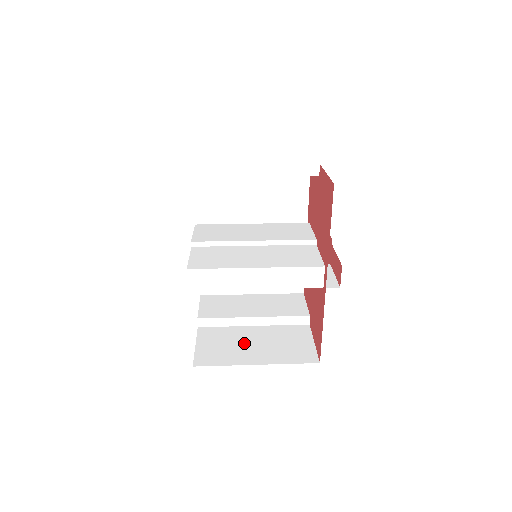
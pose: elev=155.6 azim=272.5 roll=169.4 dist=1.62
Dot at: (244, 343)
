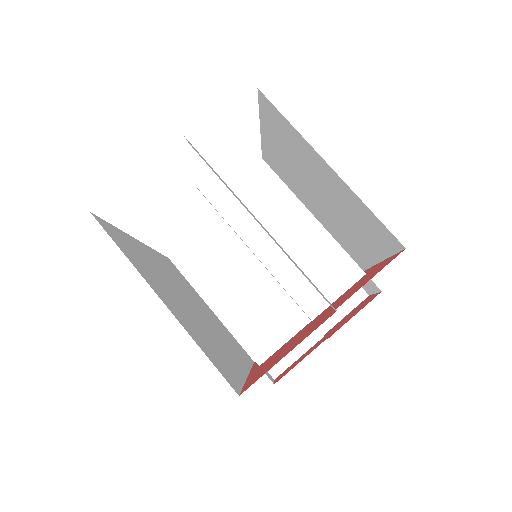
Dot at: occluded
